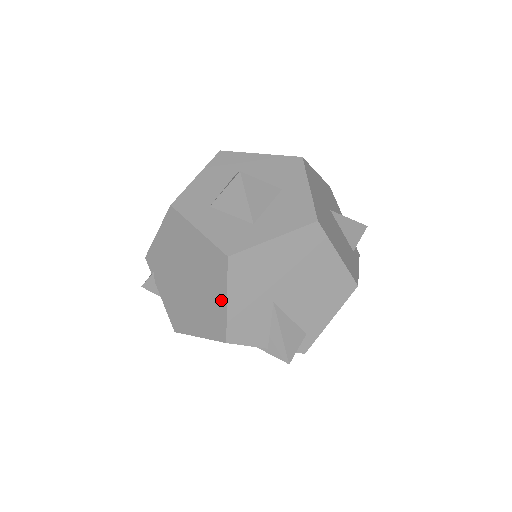
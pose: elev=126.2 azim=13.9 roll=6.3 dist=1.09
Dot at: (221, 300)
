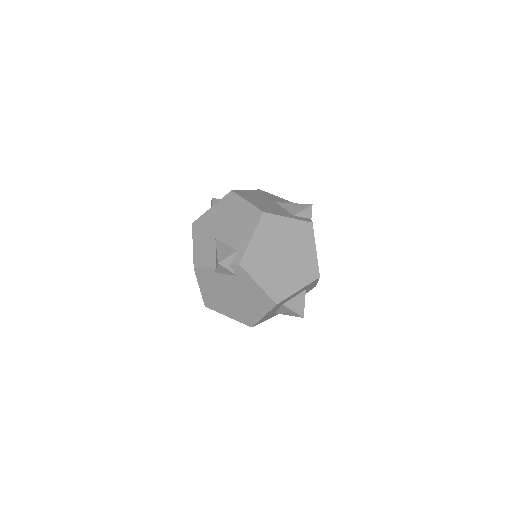
Dot at: occluded
